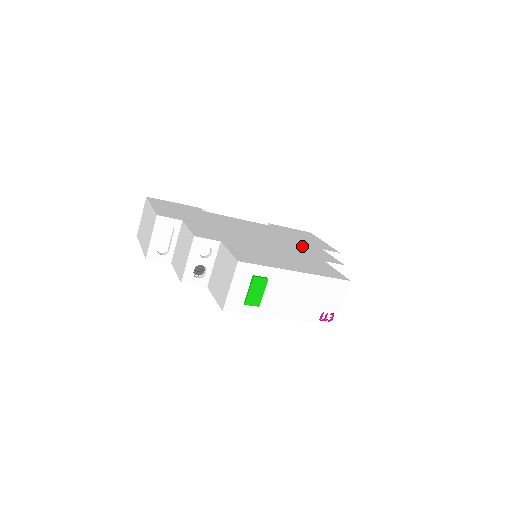
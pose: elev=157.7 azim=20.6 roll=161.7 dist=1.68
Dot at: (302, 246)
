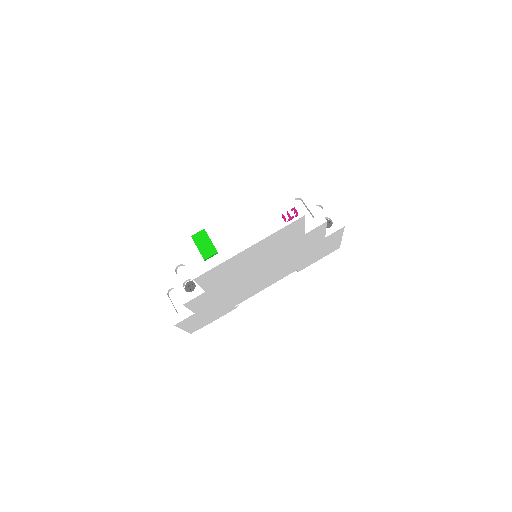
Dot at: occluded
